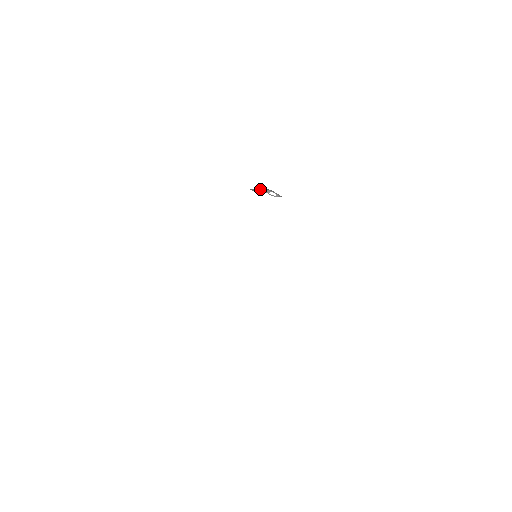
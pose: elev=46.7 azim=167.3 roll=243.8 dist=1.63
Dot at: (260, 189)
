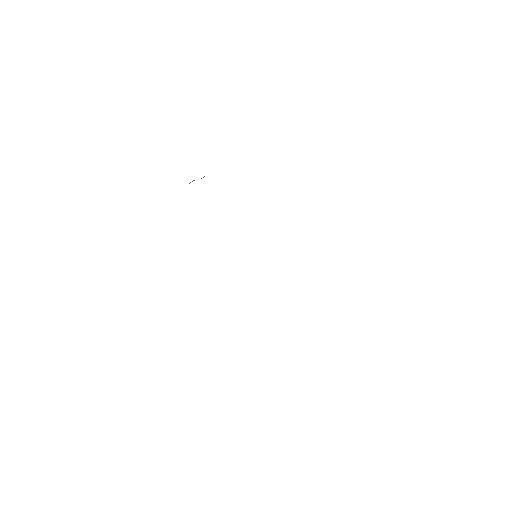
Dot at: occluded
